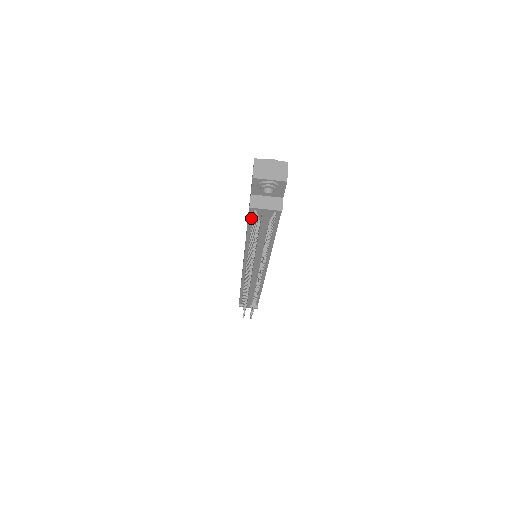
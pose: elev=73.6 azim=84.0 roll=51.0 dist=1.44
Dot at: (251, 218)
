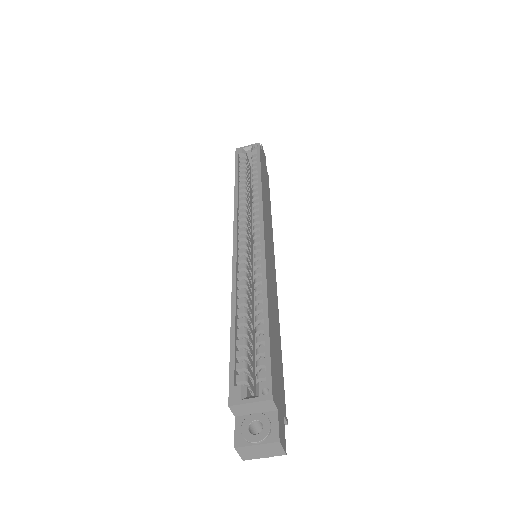
Dot at: occluded
